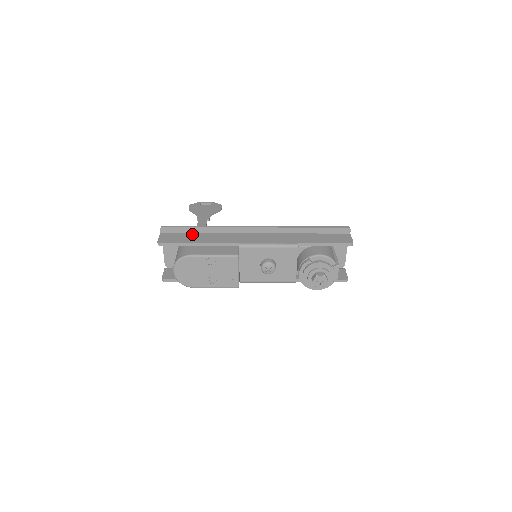
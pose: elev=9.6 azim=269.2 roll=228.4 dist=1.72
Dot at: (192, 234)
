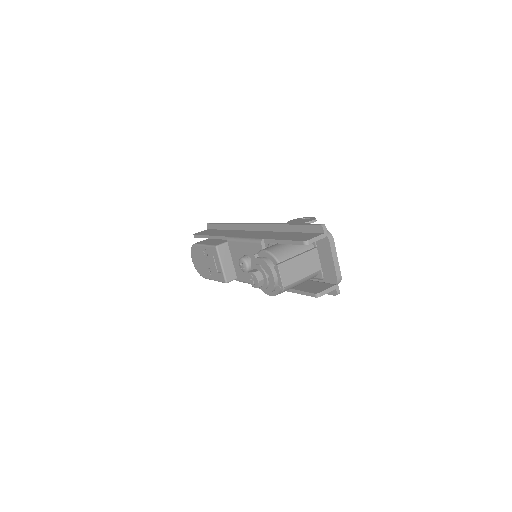
Dot at: (220, 230)
